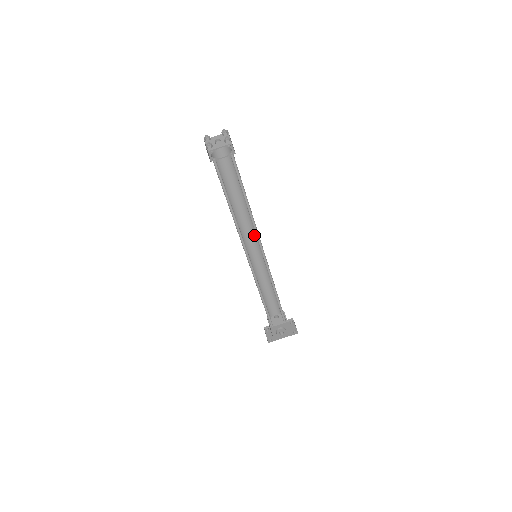
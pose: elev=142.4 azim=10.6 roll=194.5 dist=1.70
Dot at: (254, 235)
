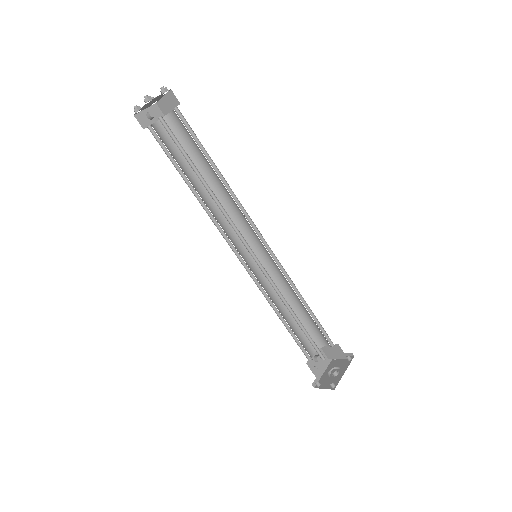
Dot at: occluded
